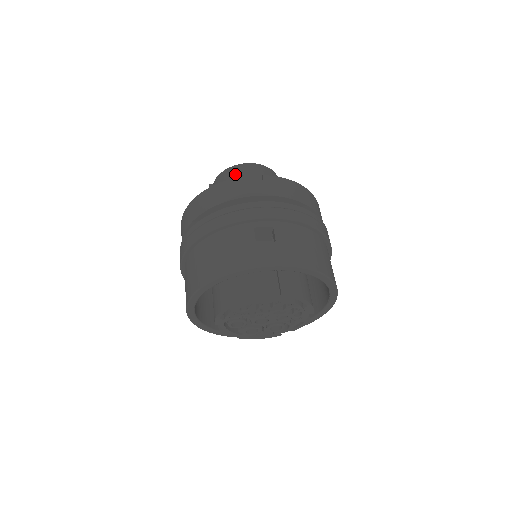
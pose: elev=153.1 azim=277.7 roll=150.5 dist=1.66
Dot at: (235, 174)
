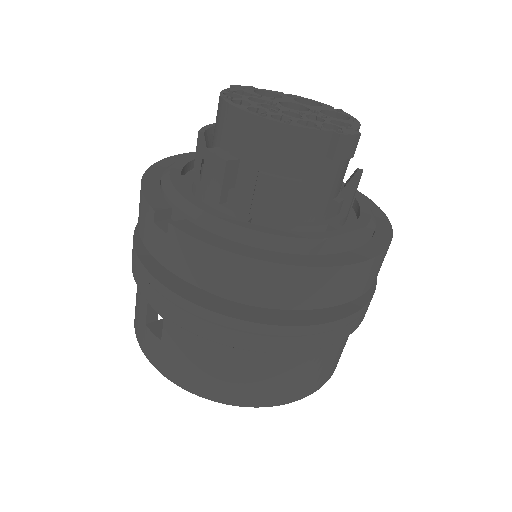
Dot at: (218, 124)
